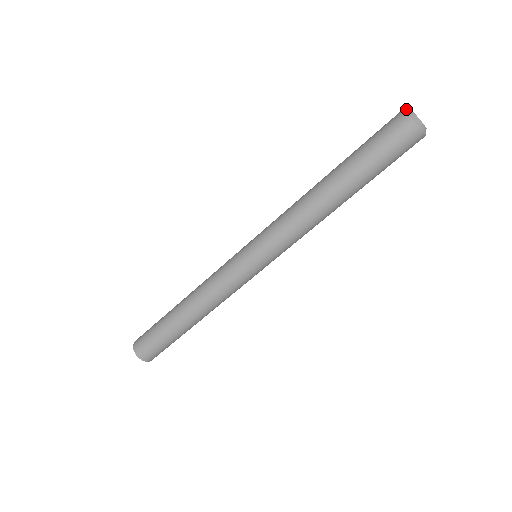
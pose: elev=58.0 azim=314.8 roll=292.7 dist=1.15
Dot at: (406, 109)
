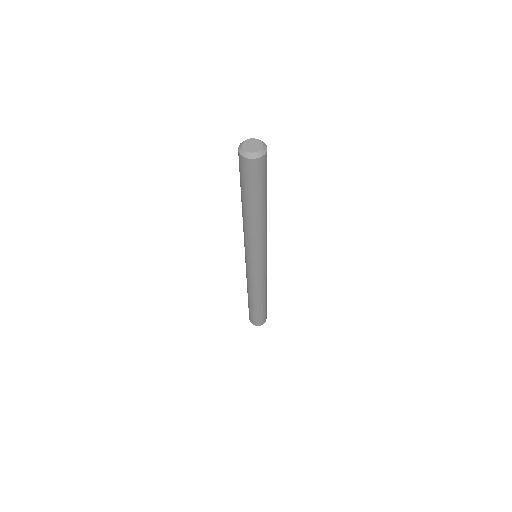
Dot at: (248, 139)
